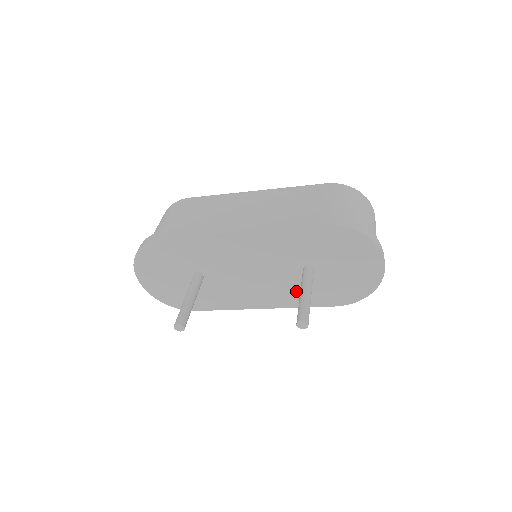
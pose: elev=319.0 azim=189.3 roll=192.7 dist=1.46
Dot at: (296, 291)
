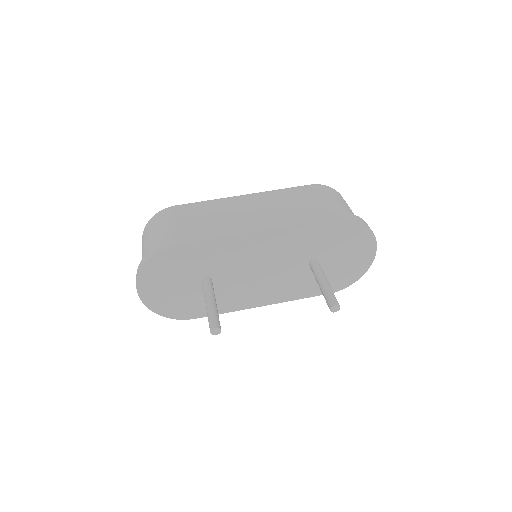
Dot at: (298, 284)
